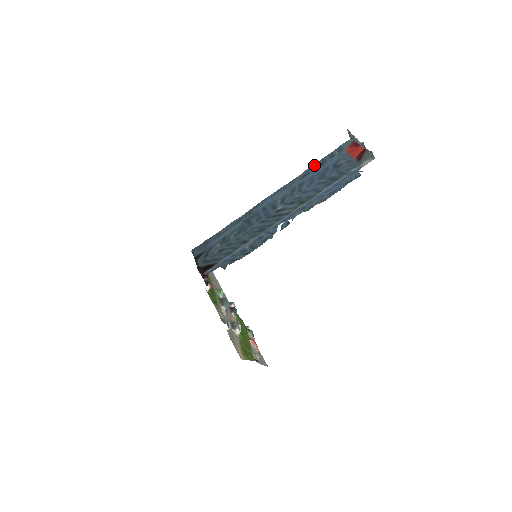
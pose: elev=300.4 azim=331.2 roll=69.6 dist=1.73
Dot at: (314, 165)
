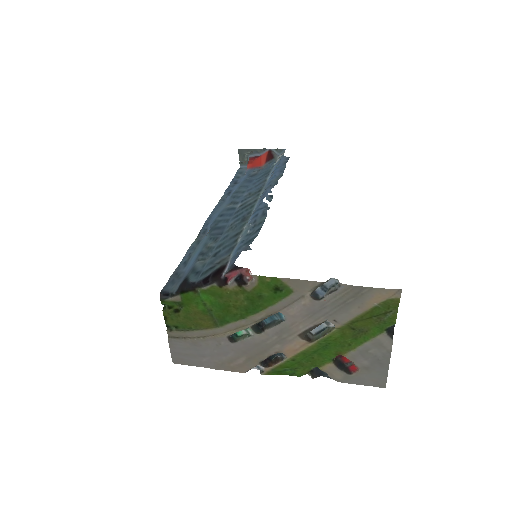
Dot at: (228, 187)
